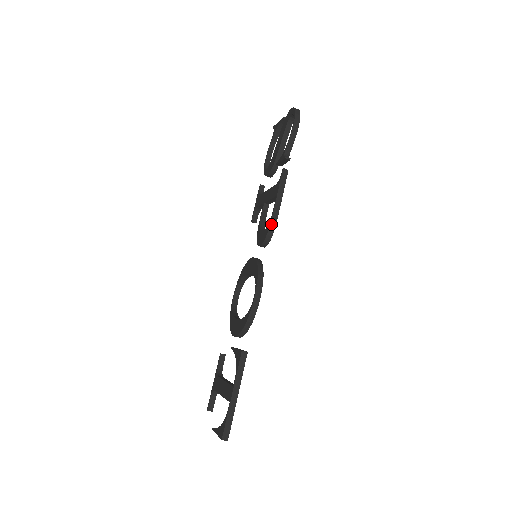
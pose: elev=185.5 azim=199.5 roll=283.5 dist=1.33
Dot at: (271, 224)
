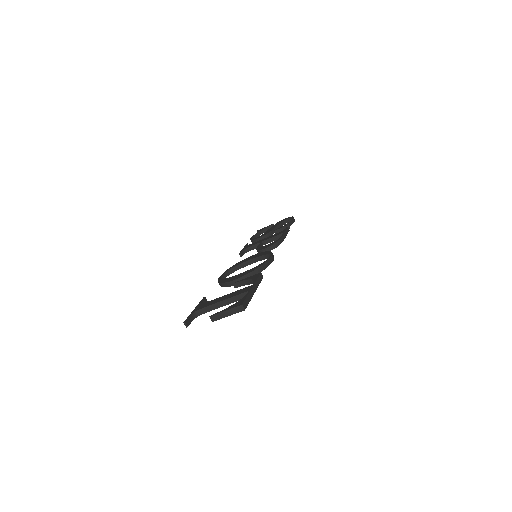
Dot at: (280, 239)
